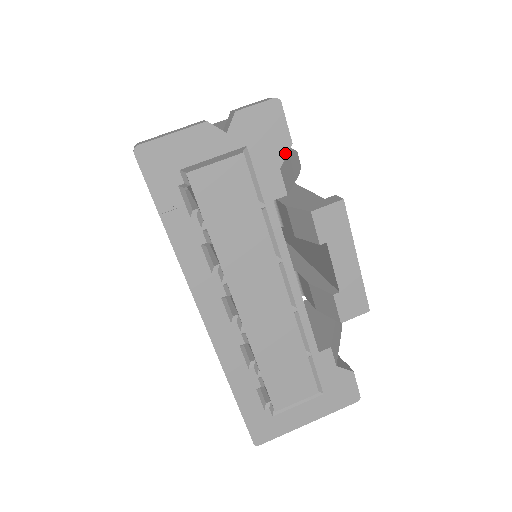
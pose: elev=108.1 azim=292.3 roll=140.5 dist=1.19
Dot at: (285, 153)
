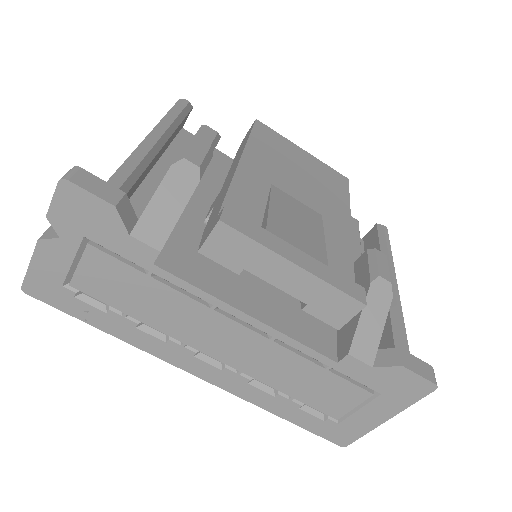
Dot at: (119, 219)
